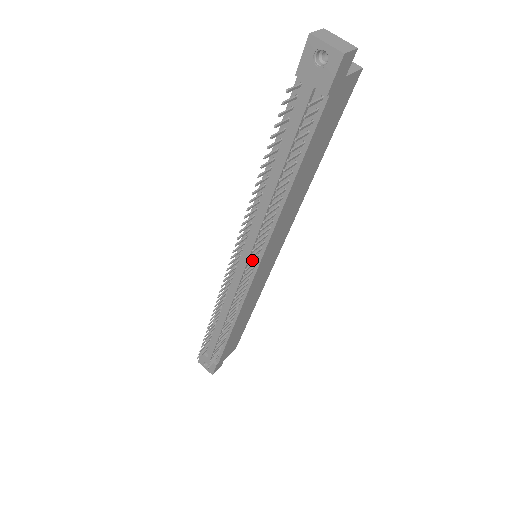
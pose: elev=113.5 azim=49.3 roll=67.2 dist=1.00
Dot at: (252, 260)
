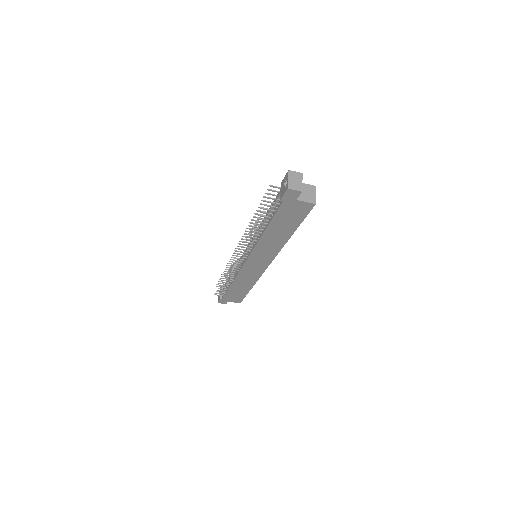
Dot at: (243, 252)
